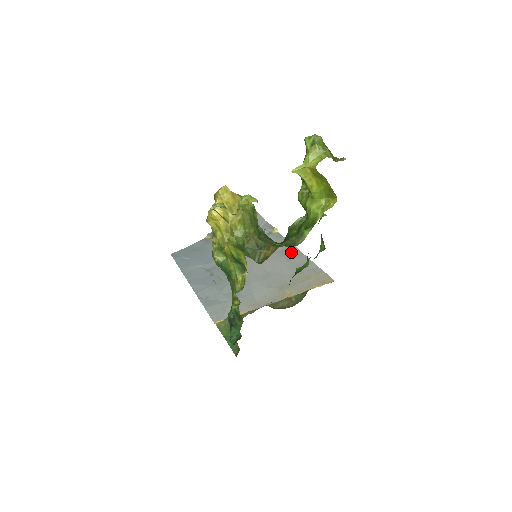
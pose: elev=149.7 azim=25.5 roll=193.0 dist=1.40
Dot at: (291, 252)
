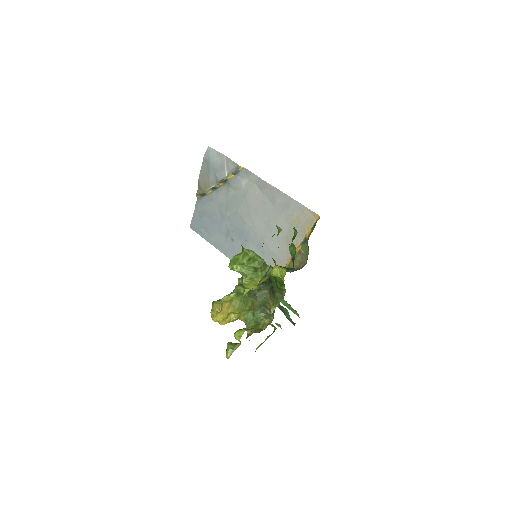
Dot at: (269, 191)
